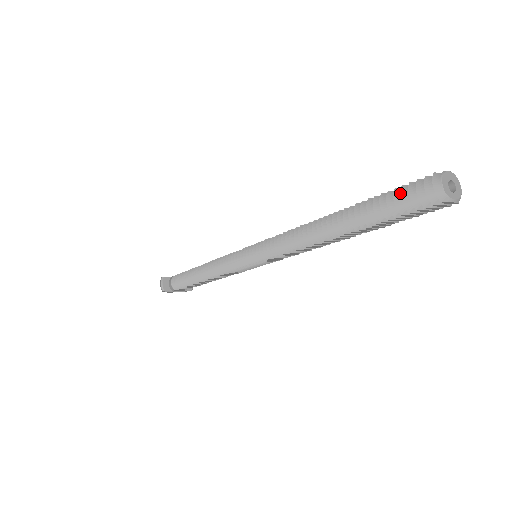
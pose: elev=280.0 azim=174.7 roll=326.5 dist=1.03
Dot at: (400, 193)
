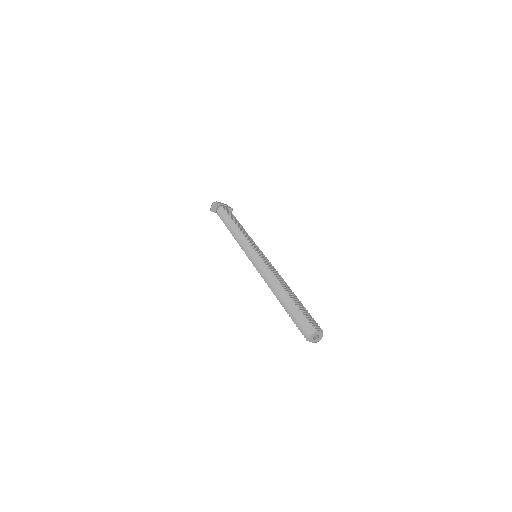
Dot at: (300, 320)
